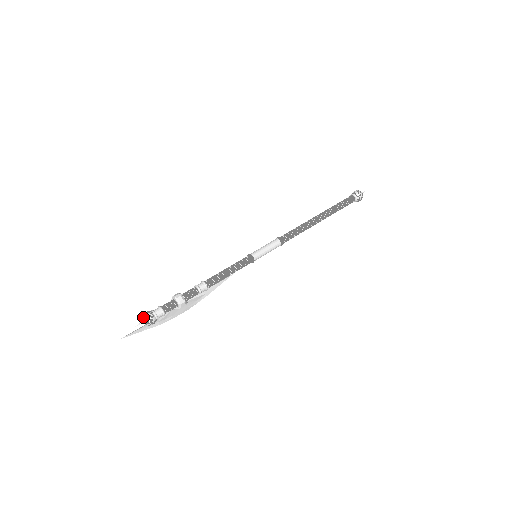
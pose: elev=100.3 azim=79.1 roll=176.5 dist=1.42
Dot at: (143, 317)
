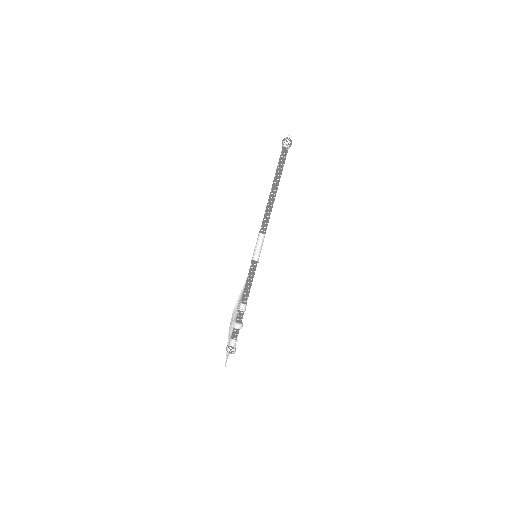
Dot at: (229, 353)
